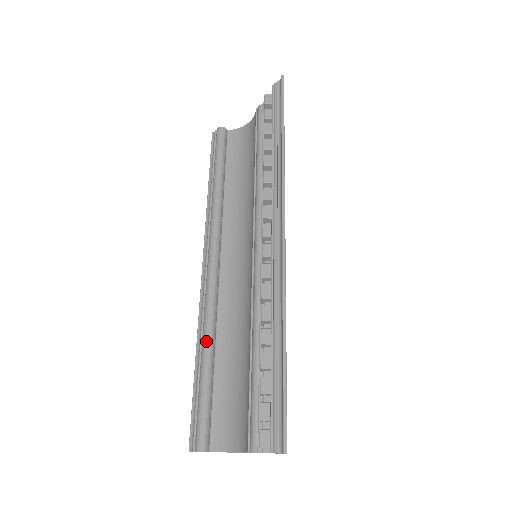
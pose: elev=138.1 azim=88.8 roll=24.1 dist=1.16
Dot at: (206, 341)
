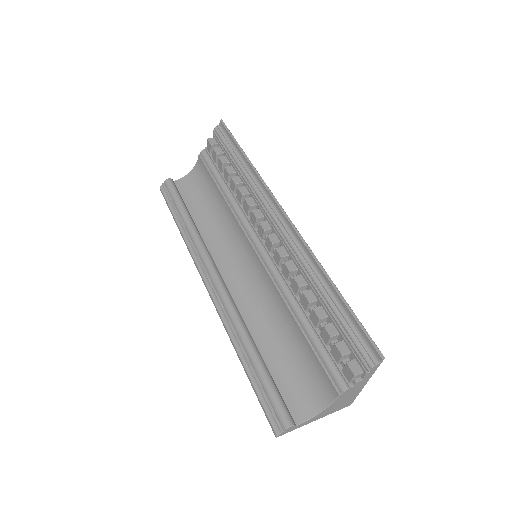
Dot at: (245, 337)
